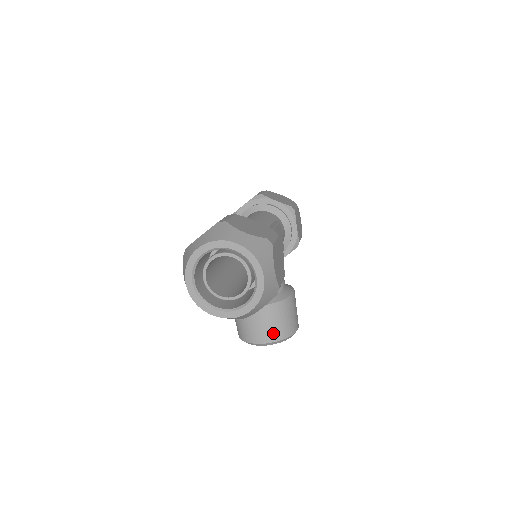
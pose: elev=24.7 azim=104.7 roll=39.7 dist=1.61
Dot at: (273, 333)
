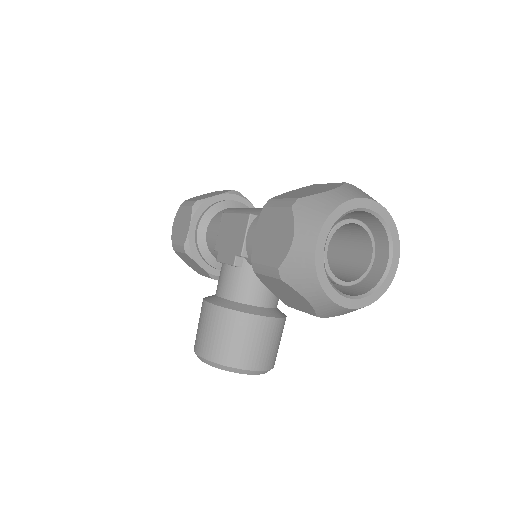
Dot at: (268, 358)
